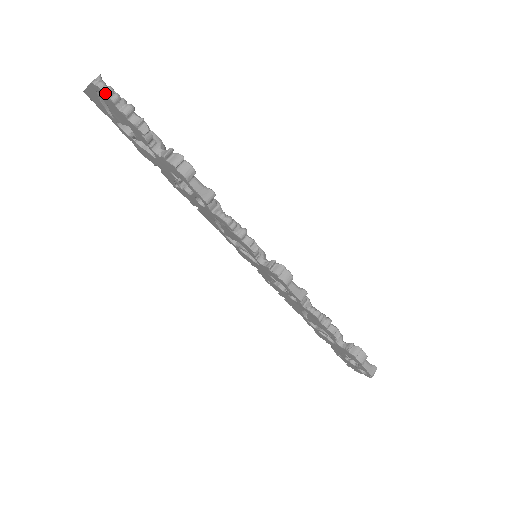
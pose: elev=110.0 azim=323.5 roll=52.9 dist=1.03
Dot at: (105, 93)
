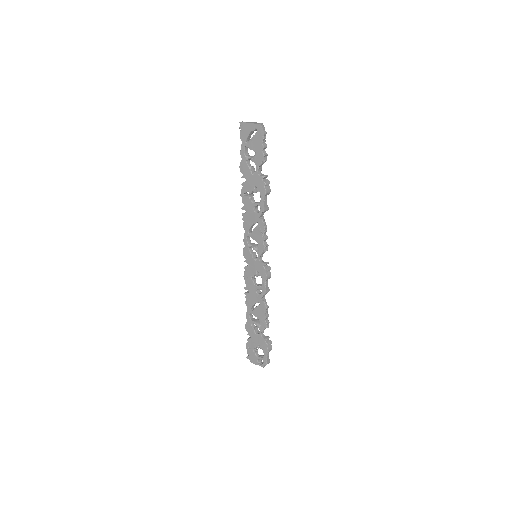
Dot at: (264, 133)
